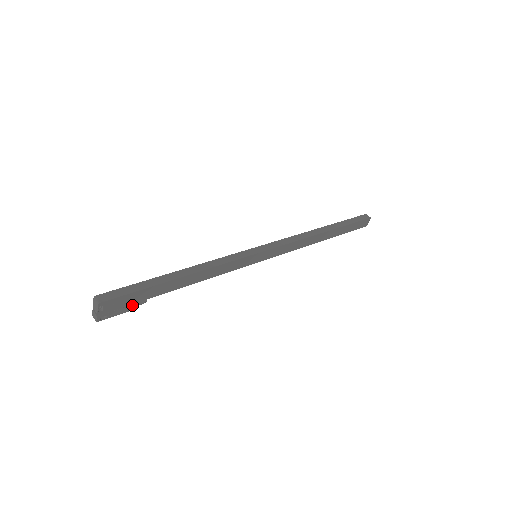
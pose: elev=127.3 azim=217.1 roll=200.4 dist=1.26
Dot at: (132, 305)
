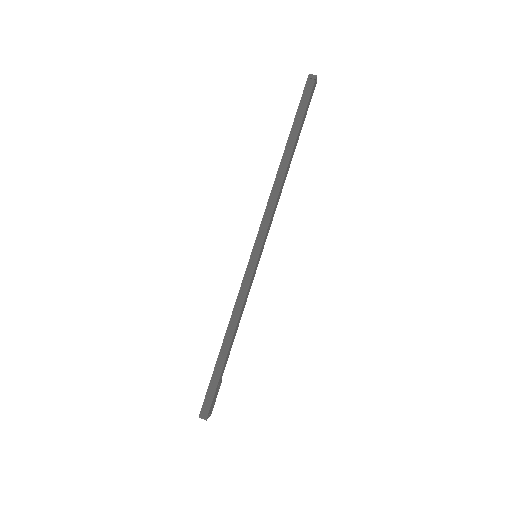
Dot at: (219, 387)
